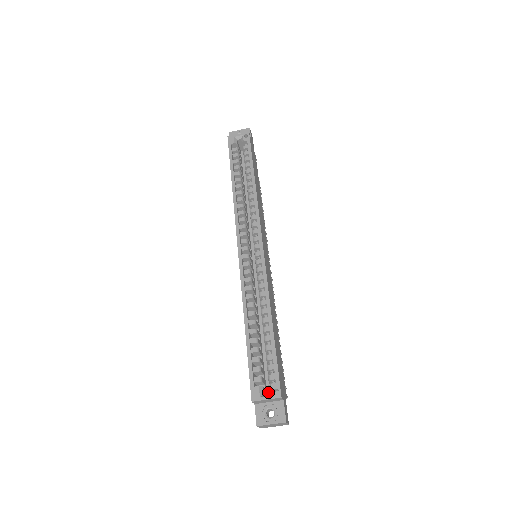
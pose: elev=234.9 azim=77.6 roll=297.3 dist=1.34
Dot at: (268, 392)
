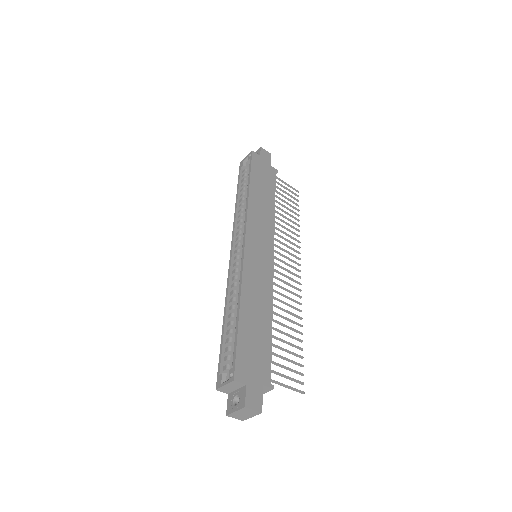
Dot at: occluded
